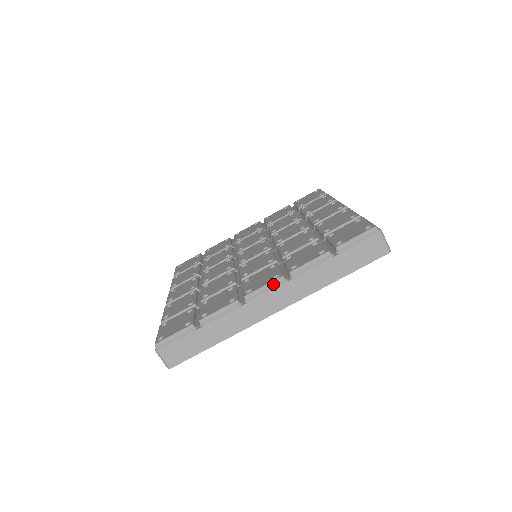
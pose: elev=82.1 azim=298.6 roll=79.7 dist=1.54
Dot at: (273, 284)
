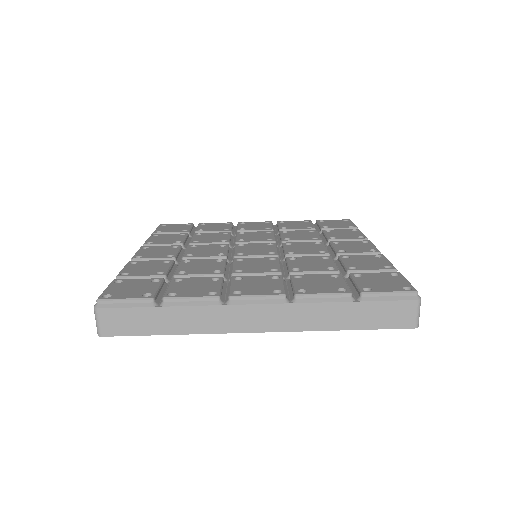
Dot at: (270, 298)
